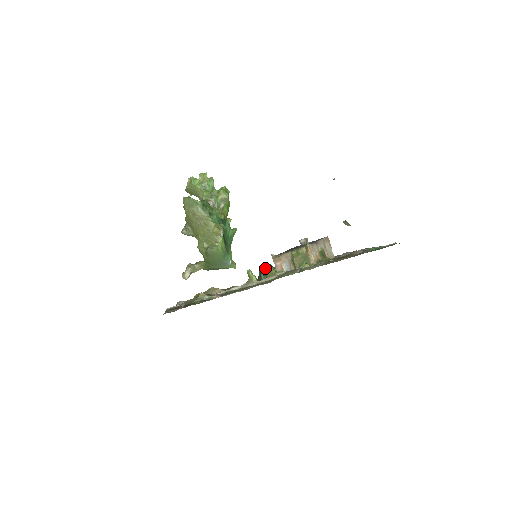
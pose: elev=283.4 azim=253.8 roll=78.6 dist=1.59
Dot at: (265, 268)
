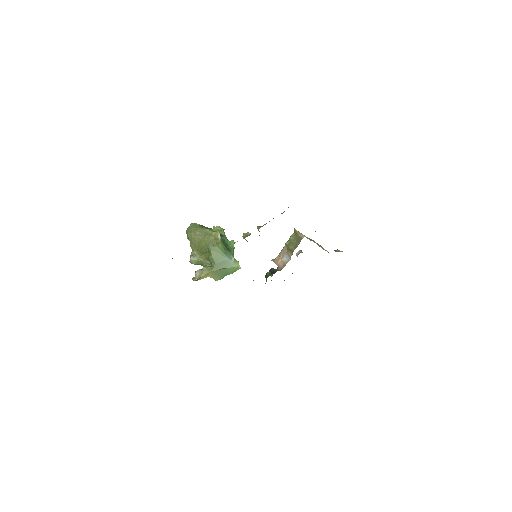
Dot at: (269, 271)
